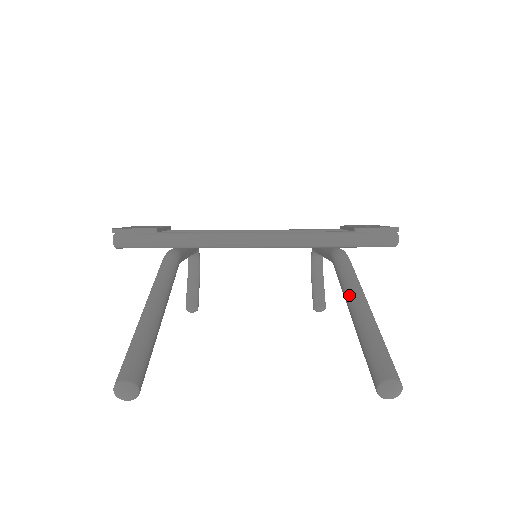
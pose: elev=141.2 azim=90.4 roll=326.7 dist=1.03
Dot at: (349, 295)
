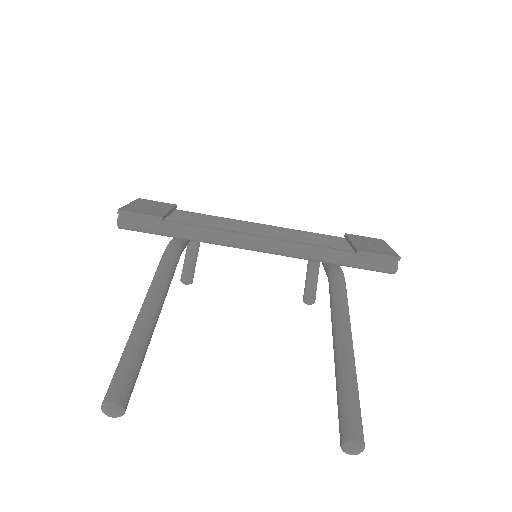
Dot at: (336, 330)
